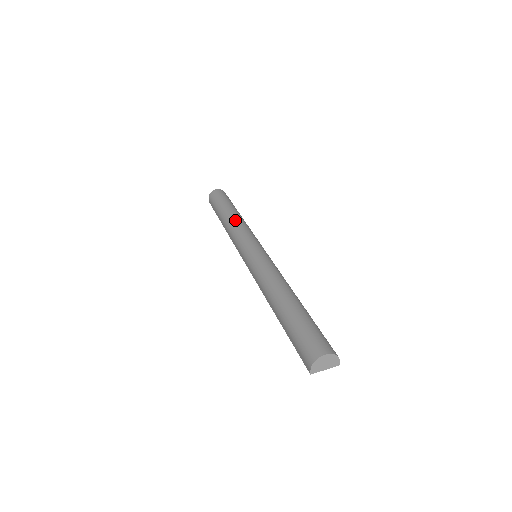
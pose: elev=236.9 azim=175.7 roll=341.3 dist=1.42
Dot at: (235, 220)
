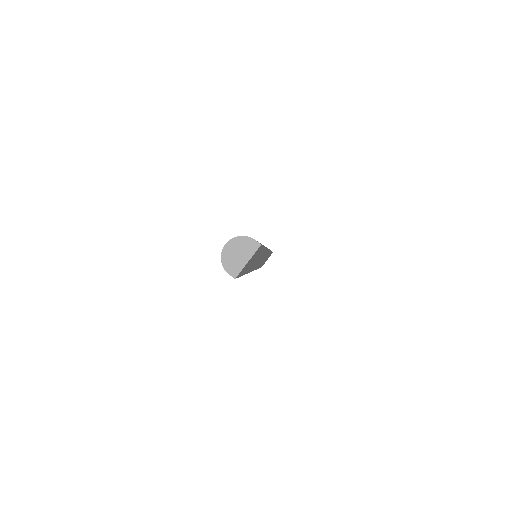
Dot at: occluded
